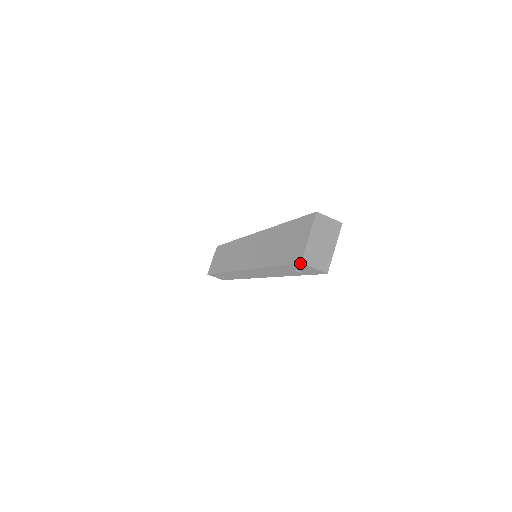
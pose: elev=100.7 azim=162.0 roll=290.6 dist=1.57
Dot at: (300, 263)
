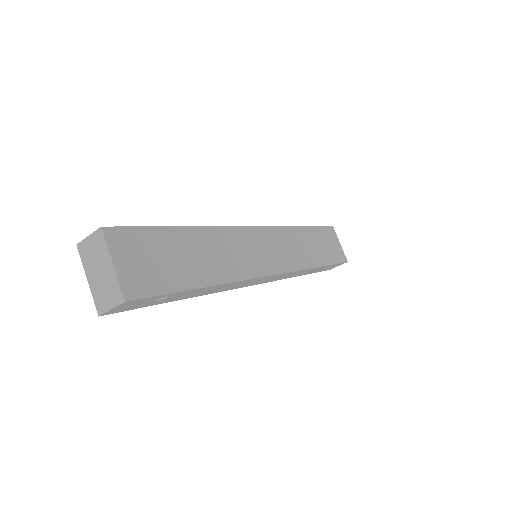
Dot at: occluded
